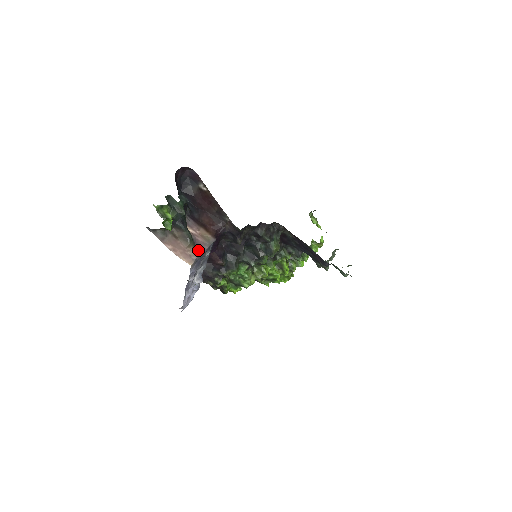
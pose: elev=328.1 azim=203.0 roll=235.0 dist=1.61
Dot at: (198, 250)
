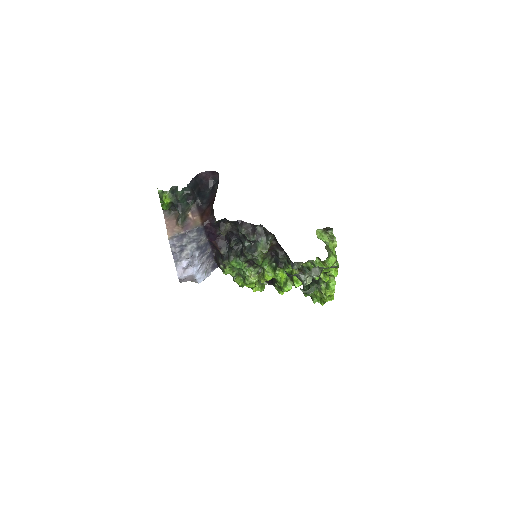
Dot at: (183, 229)
